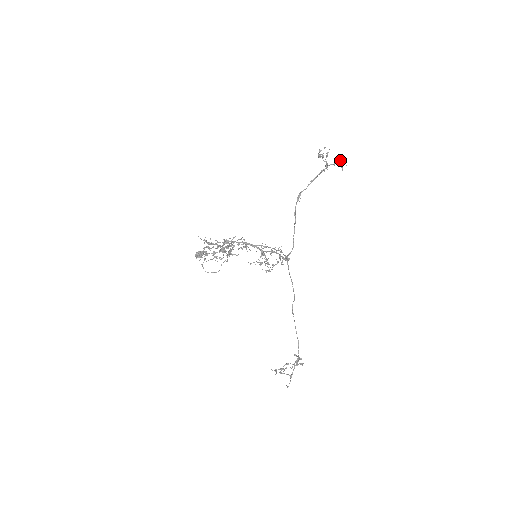
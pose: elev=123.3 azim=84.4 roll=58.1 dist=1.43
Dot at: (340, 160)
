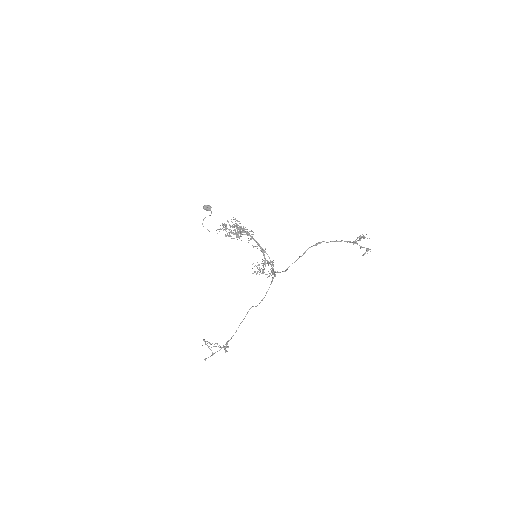
Dot at: (367, 249)
